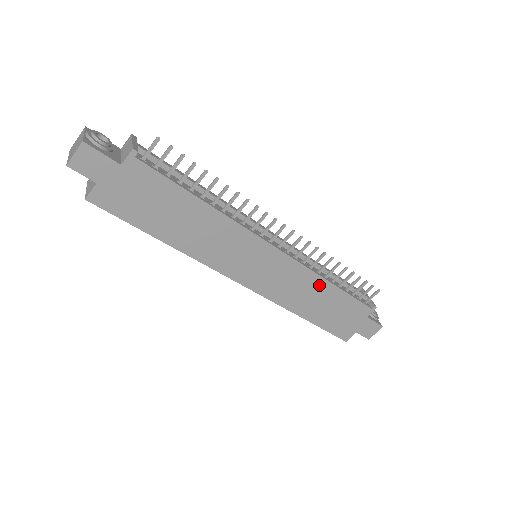
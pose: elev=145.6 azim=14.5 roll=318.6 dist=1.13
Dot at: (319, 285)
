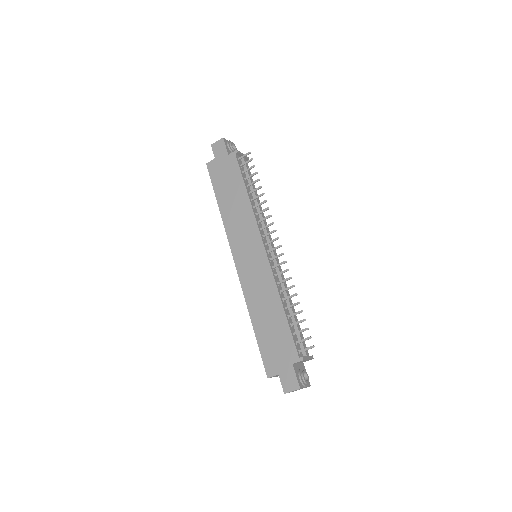
Dot at: (274, 299)
